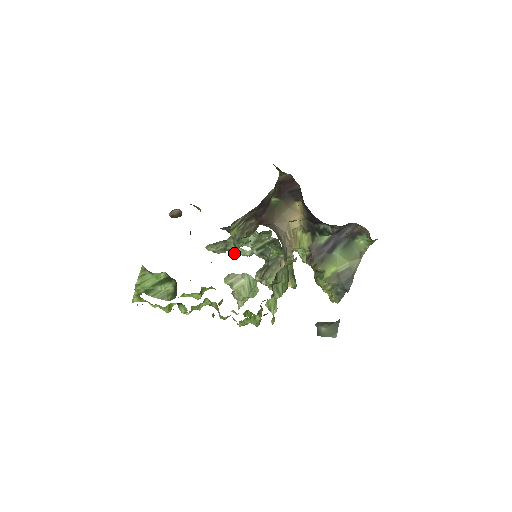
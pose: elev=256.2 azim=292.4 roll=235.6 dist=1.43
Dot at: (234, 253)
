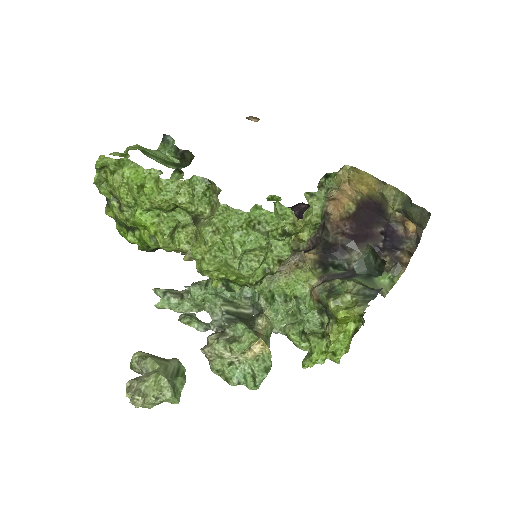
Dot at: (184, 317)
